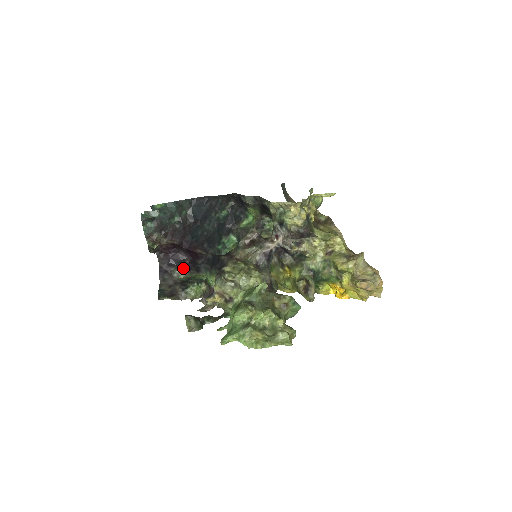
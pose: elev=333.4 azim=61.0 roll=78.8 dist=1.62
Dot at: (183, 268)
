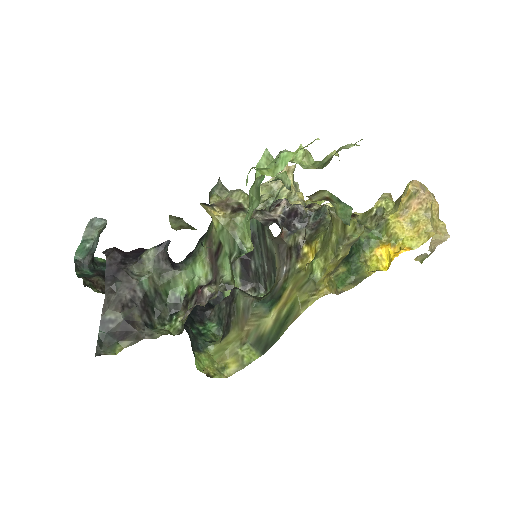
Dot at: (149, 252)
